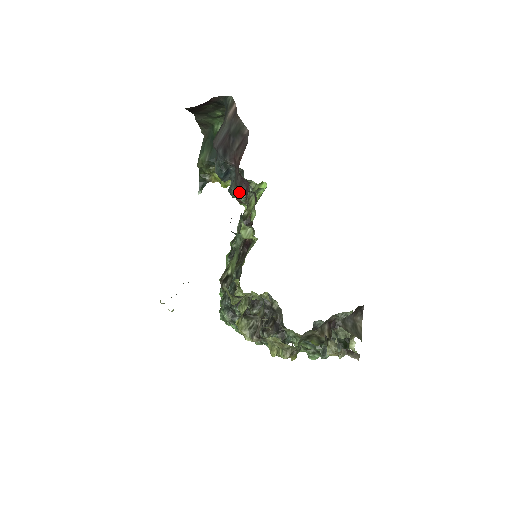
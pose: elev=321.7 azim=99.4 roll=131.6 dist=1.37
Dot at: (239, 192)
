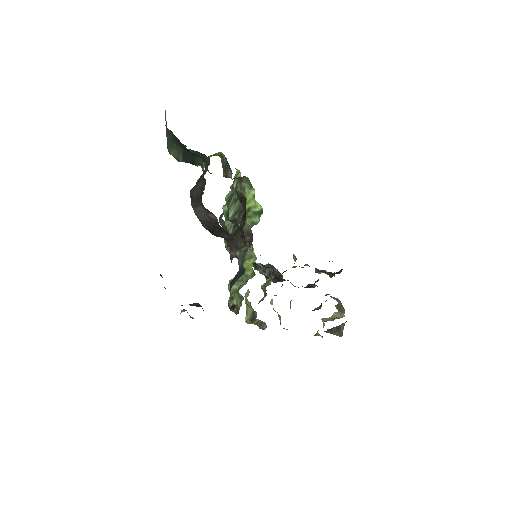
Dot at: occluded
